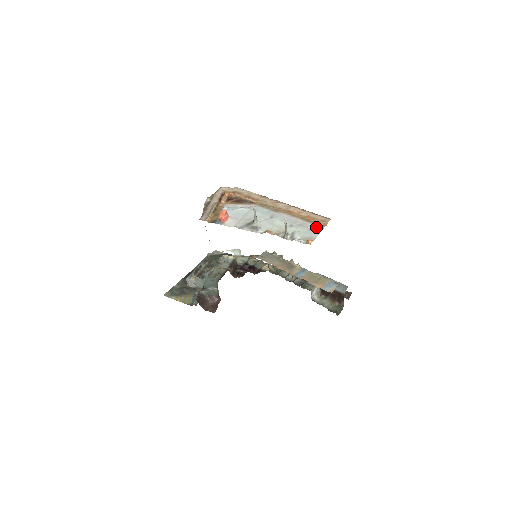
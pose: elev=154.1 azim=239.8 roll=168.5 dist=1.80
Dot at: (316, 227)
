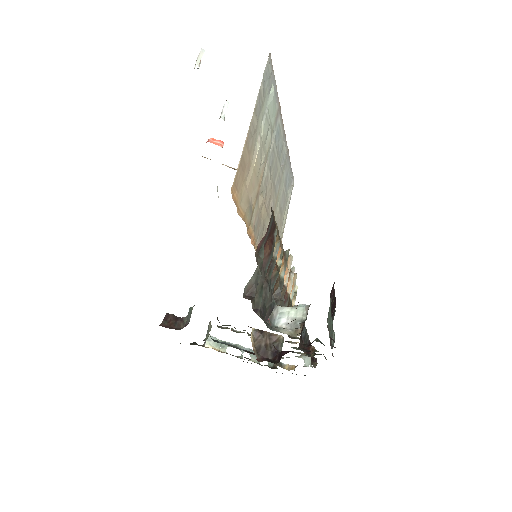
Dot at: occluded
